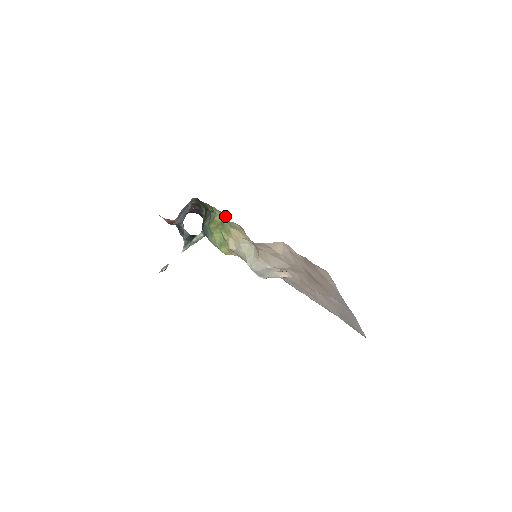
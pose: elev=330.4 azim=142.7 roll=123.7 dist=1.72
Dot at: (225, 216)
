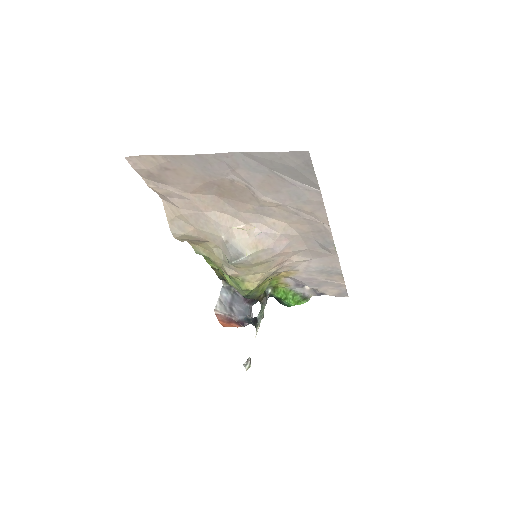
Dot at: (206, 257)
